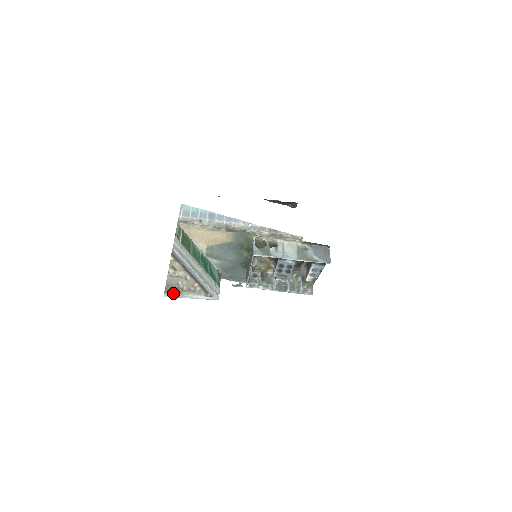
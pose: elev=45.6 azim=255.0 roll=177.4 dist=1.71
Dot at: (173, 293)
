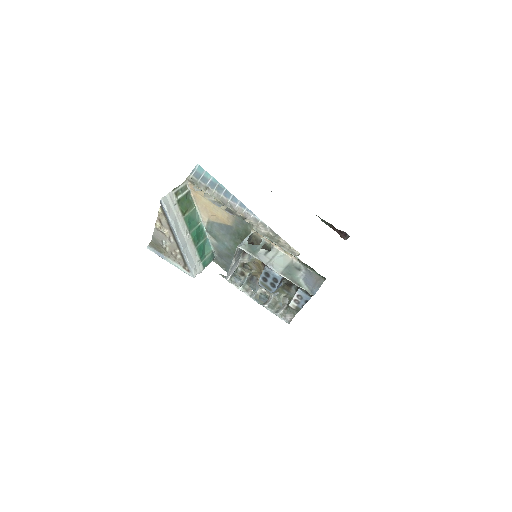
Dot at: (156, 249)
